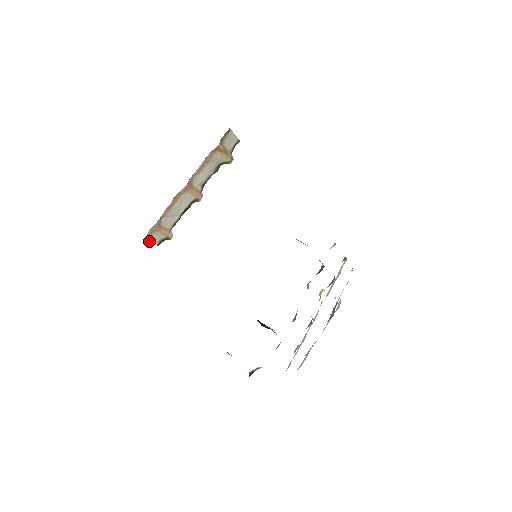
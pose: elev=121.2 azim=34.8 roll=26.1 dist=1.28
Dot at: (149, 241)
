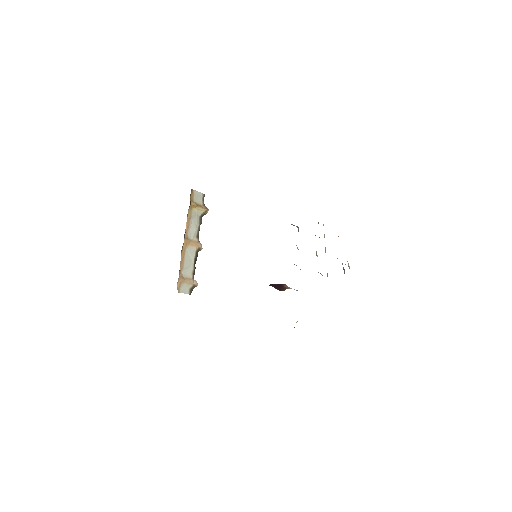
Dot at: occluded
